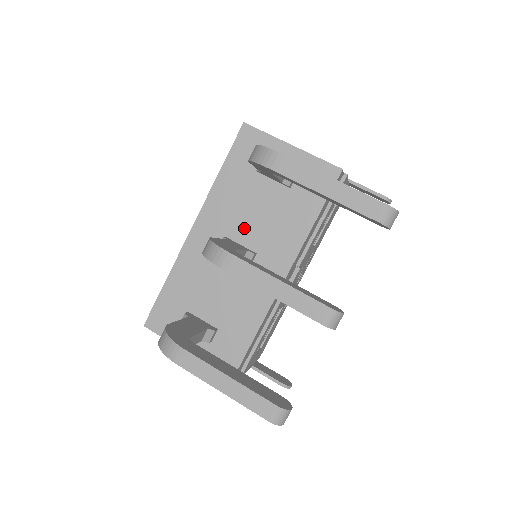
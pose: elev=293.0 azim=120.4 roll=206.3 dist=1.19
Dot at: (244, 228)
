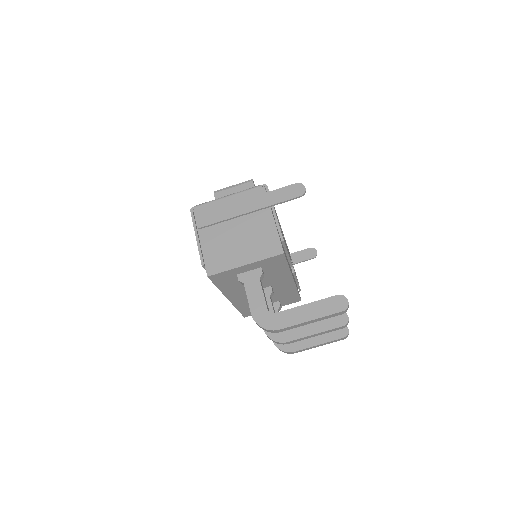
Dot at: occluded
